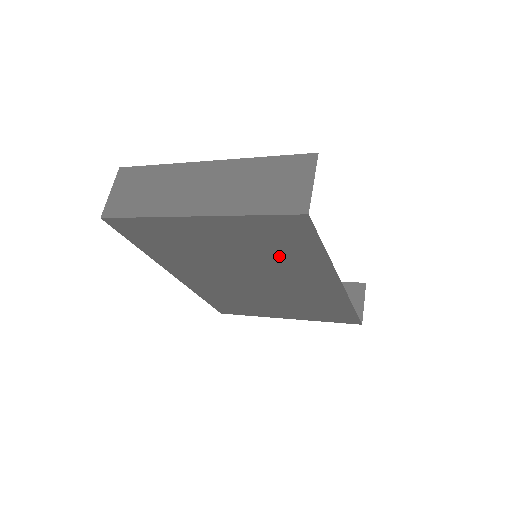
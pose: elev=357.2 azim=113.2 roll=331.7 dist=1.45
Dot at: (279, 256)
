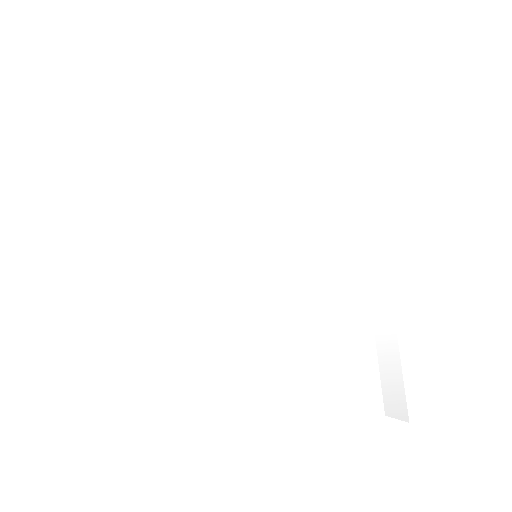
Dot at: occluded
